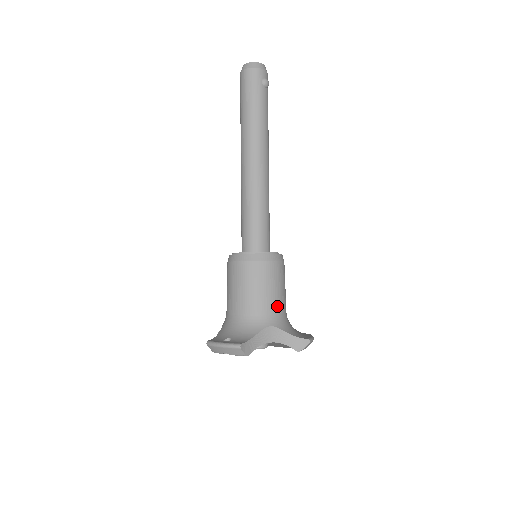
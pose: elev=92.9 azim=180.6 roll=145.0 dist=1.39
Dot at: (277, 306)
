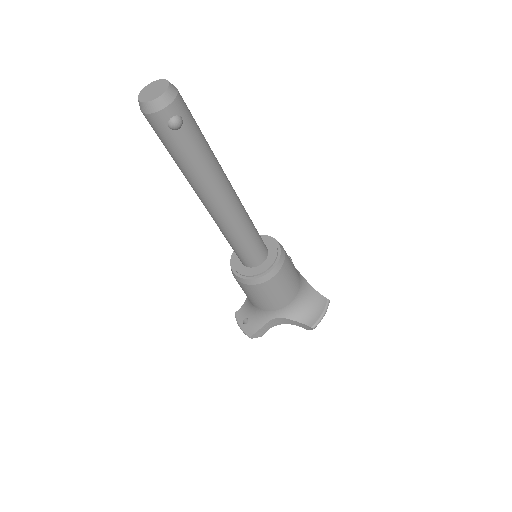
Dot at: (280, 304)
